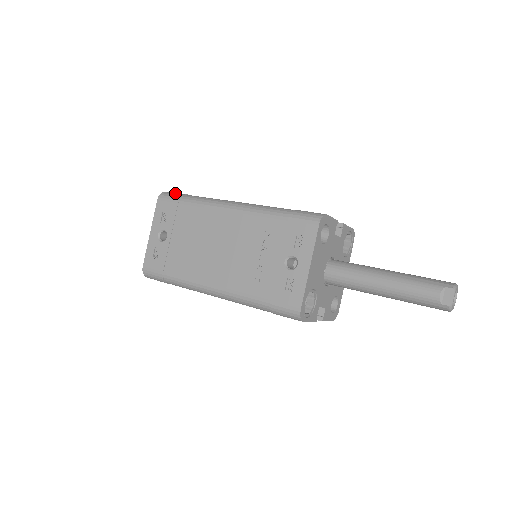
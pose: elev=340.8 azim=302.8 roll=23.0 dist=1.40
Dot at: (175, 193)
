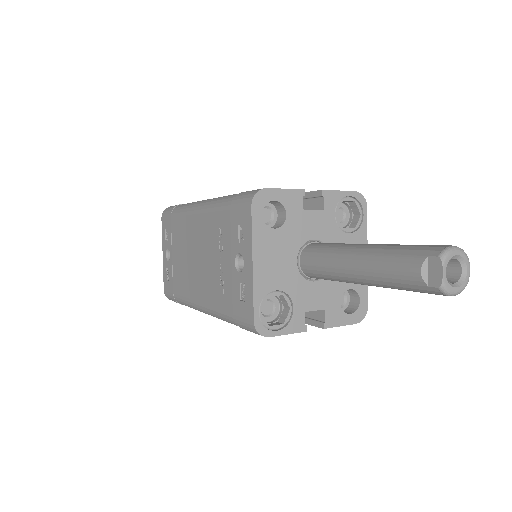
Dot at: (172, 206)
